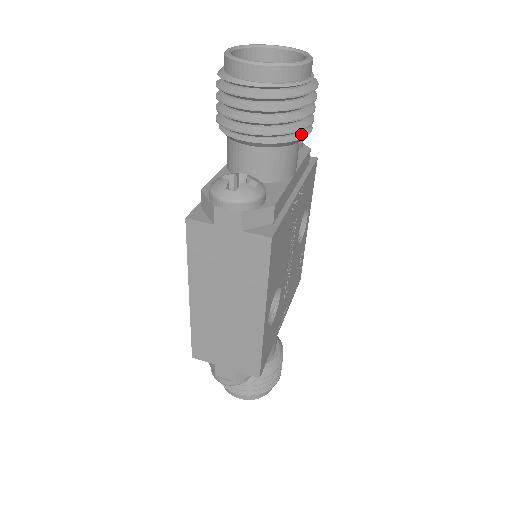
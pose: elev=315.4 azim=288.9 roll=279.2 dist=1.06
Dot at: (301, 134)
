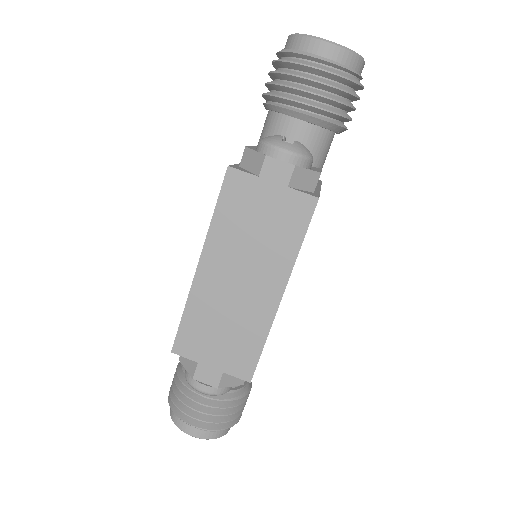
Dot at: (343, 125)
